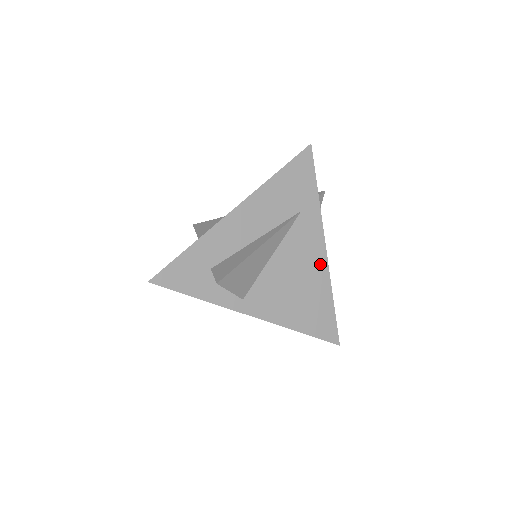
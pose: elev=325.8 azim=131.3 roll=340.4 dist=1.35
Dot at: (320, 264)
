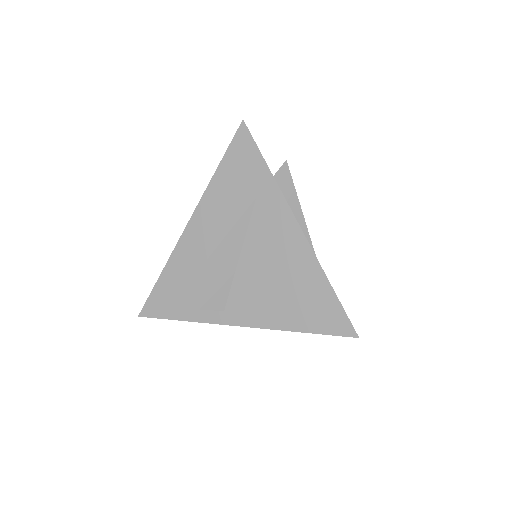
Dot at: (299, 248)
